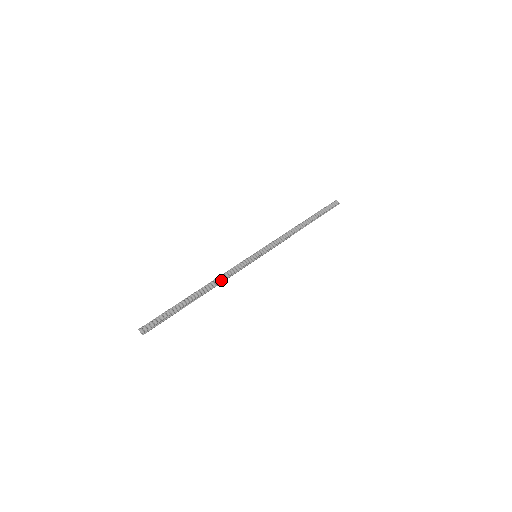
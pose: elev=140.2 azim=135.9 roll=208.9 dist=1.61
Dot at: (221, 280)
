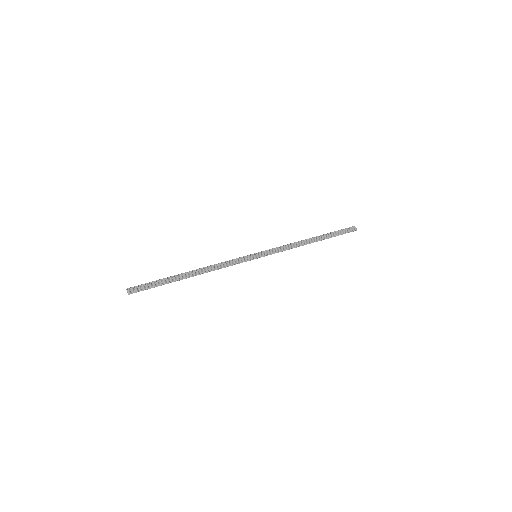
Dot at: (215, 268)
